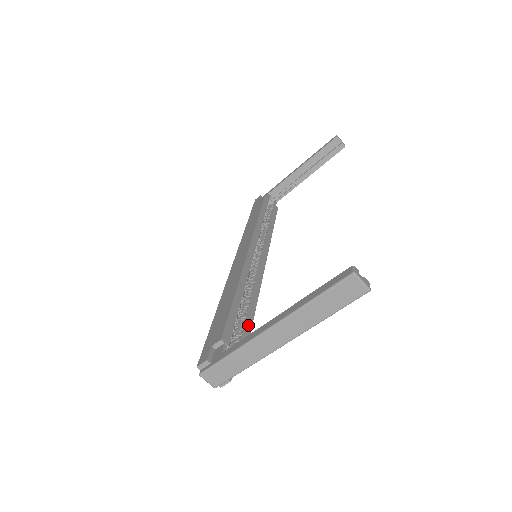
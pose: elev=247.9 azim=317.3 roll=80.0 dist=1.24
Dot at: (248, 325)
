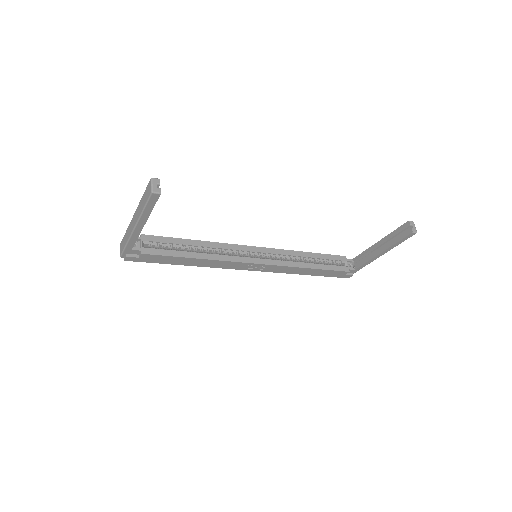
Dot at: (175, 253)
